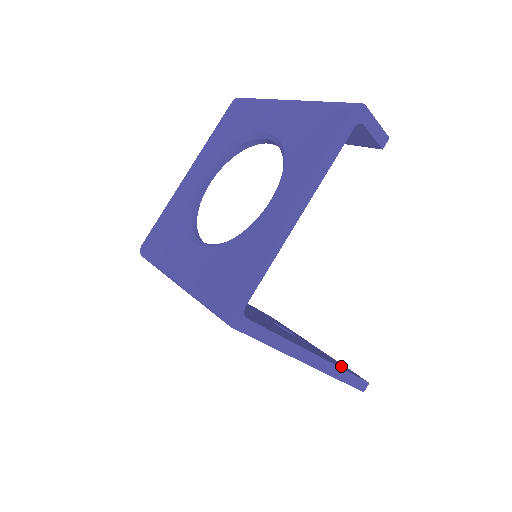
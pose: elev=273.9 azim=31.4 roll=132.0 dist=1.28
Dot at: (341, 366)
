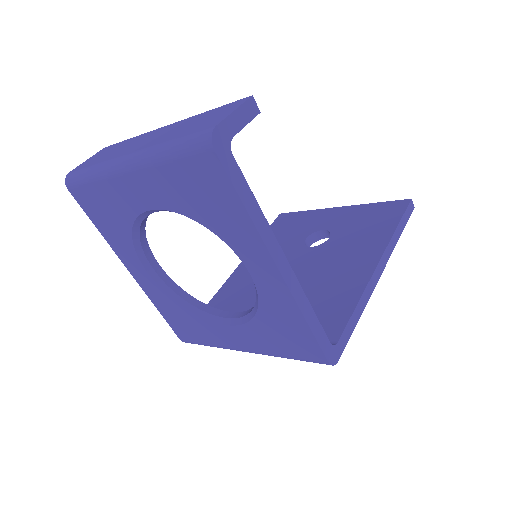
Dot at: (386, 221)
